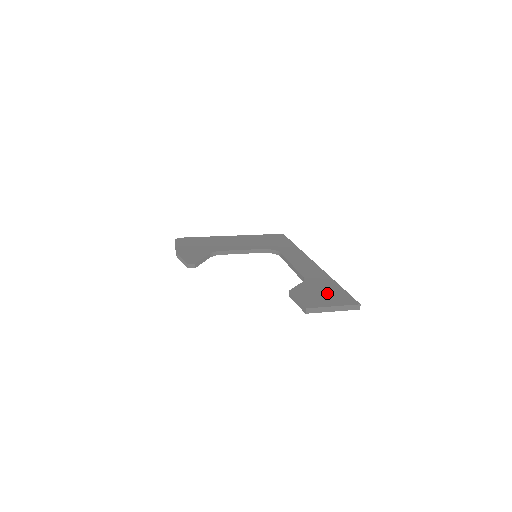
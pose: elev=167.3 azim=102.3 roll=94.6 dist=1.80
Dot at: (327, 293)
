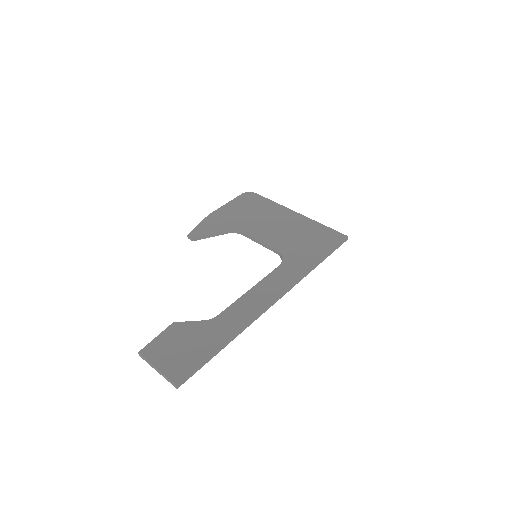
Dot at: (187, 350)
